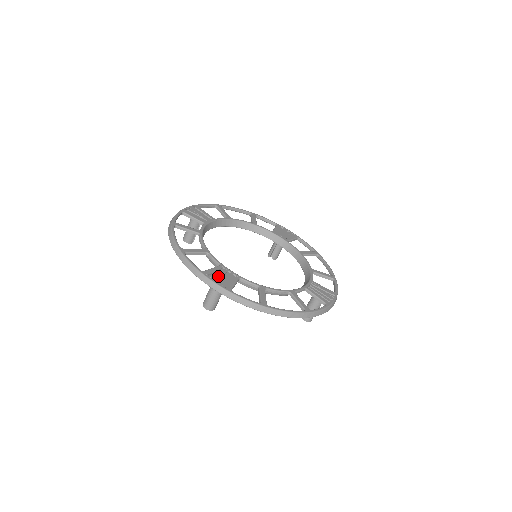
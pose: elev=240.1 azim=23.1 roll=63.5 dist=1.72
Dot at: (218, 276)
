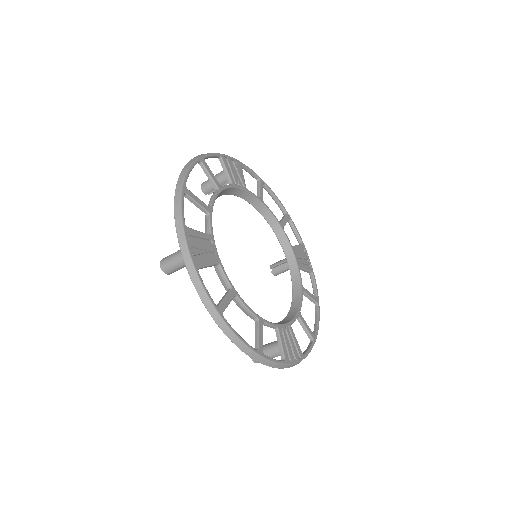
Dot at: (290, 349)
